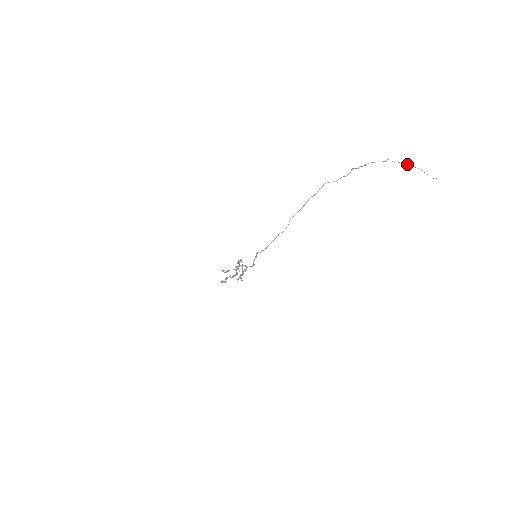
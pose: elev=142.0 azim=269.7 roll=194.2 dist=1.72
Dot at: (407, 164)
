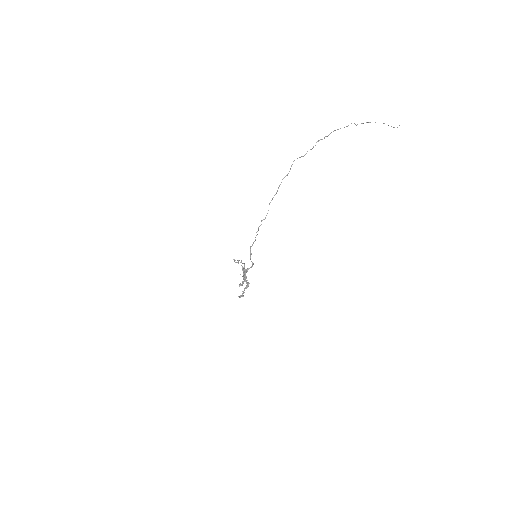
Dot at: (368, 122)
